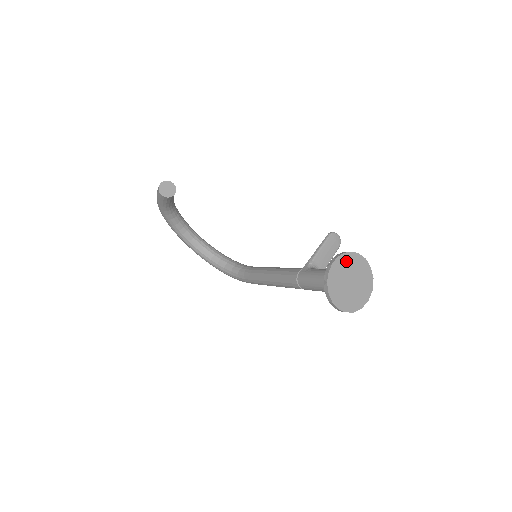
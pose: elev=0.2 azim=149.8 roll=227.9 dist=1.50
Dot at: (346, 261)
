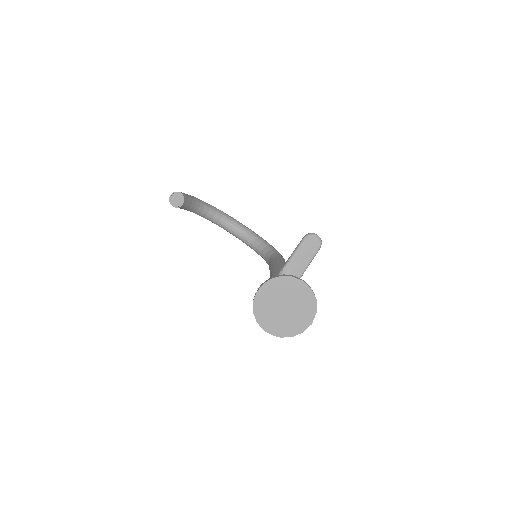
Dot at: (275, 287)
